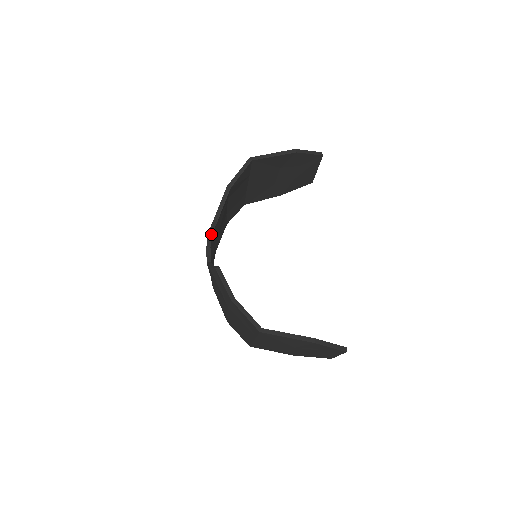
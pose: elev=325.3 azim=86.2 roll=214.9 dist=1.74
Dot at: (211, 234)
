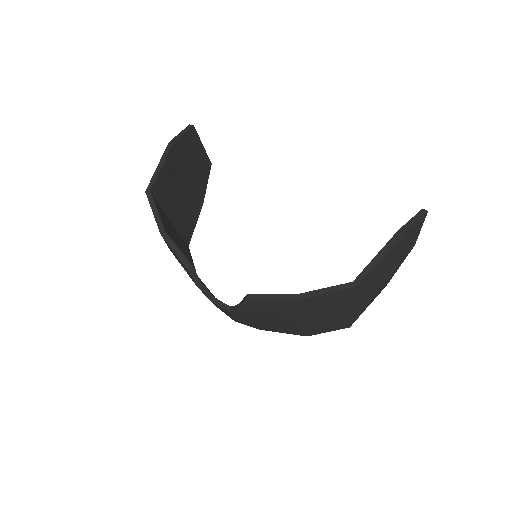
Dot at: (202, 286)
